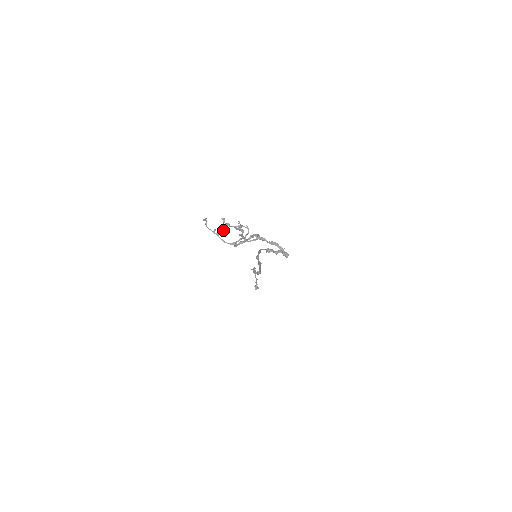
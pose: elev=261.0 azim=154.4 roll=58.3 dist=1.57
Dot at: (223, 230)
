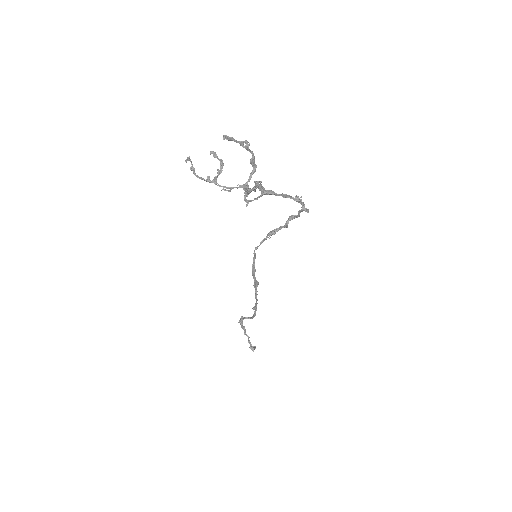
Dot at: (219, 173)
